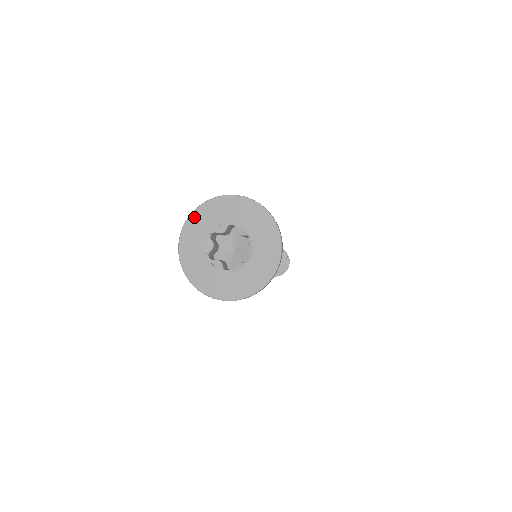
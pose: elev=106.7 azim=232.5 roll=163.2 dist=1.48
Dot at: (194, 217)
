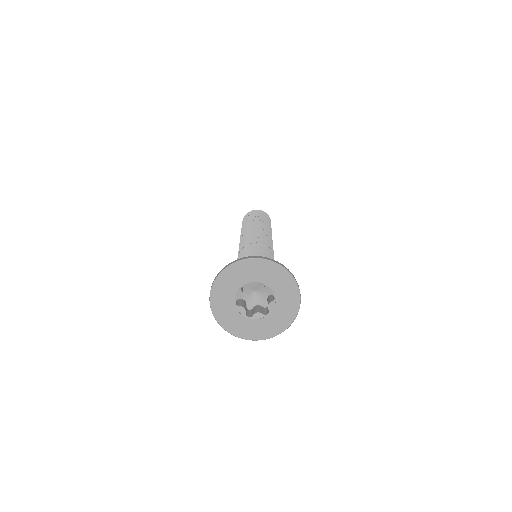
Dot at: (214, 304)
